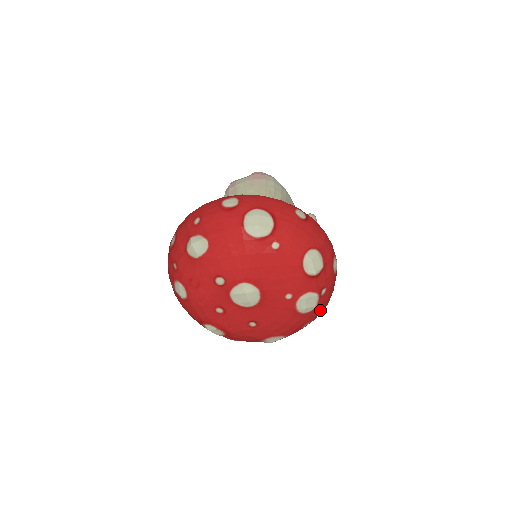
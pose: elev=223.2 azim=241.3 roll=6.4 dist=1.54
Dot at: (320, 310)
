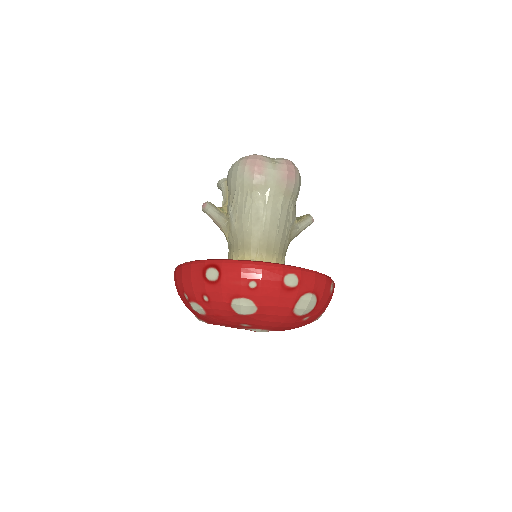
Dot at: occluded
